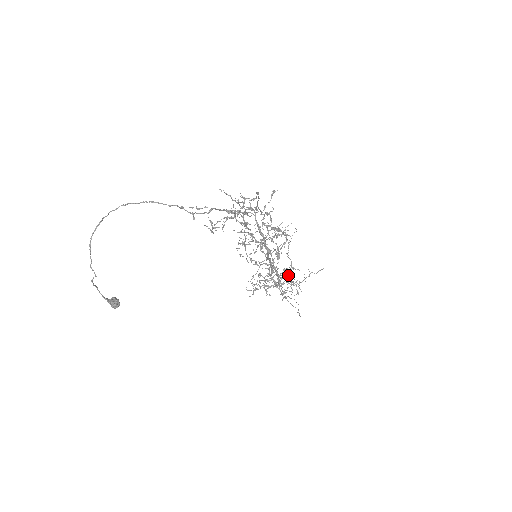
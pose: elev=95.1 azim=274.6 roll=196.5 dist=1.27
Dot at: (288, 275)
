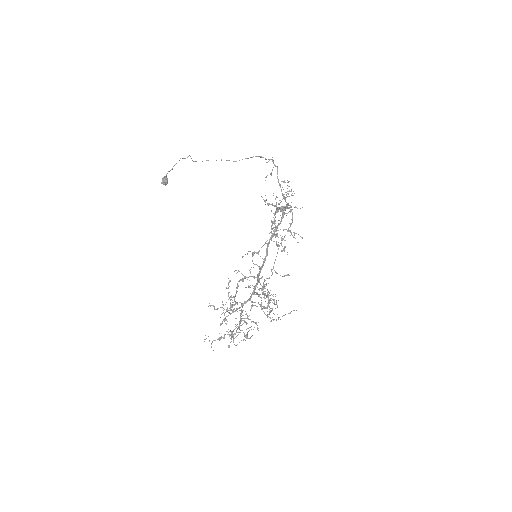
Dot at: (260, 304)
